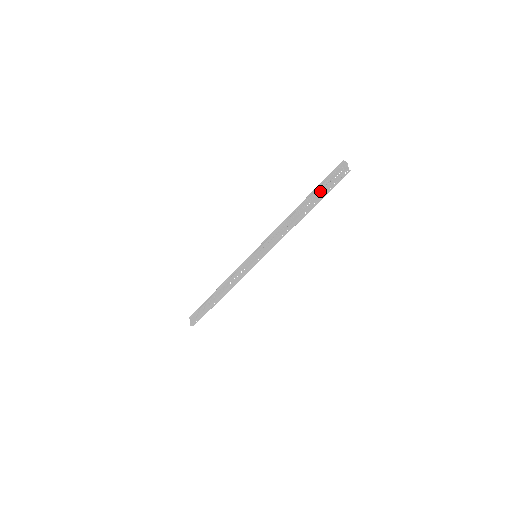
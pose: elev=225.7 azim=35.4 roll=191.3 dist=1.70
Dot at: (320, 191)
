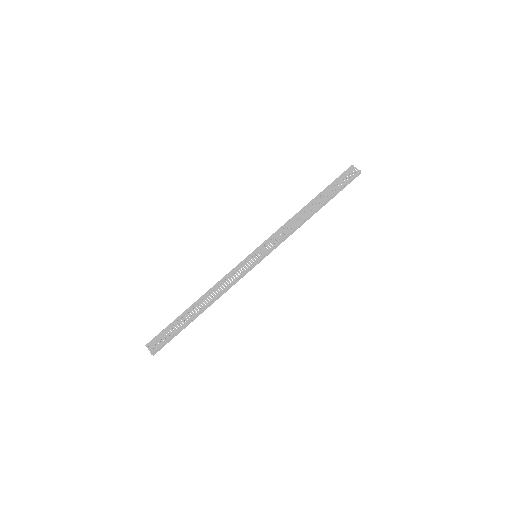
Dot at: (329, 191)
